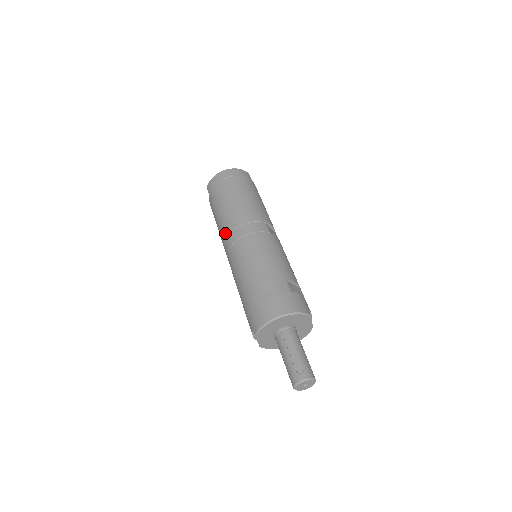
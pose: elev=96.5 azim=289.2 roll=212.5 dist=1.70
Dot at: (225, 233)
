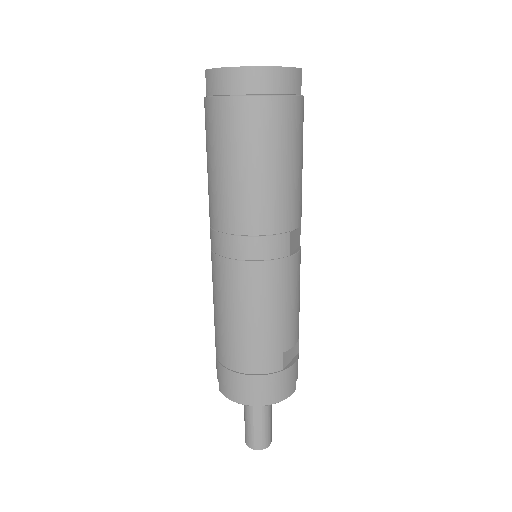
Dot at: (217, 222)
